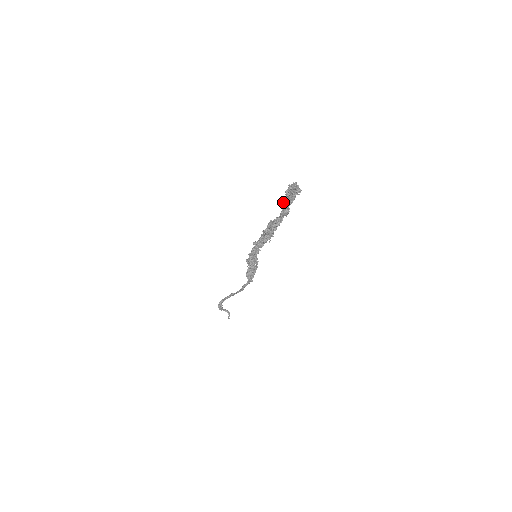
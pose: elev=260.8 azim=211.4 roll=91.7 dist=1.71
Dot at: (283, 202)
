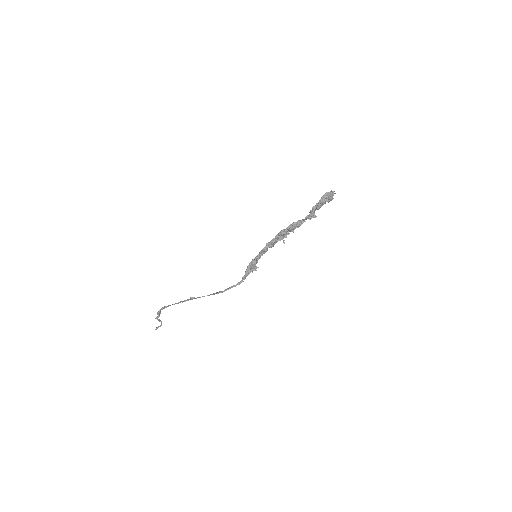
Dot at: (313, 206)
